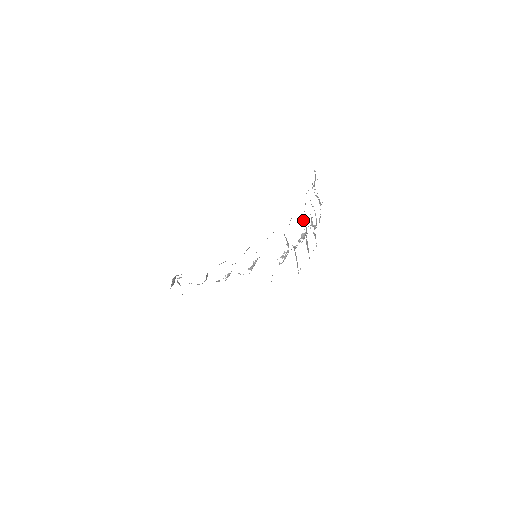
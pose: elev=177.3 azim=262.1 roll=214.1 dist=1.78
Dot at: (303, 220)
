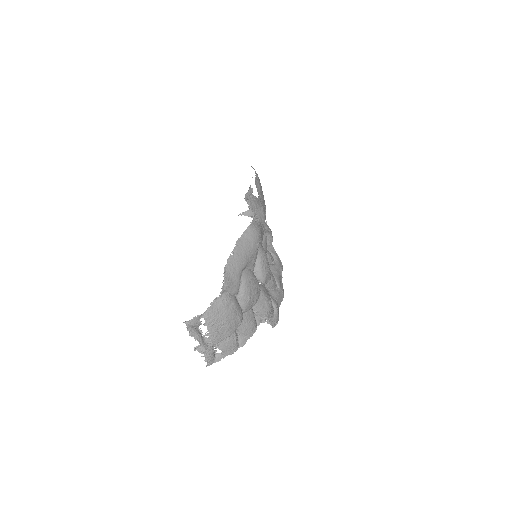
Dot at: (240, 297)
